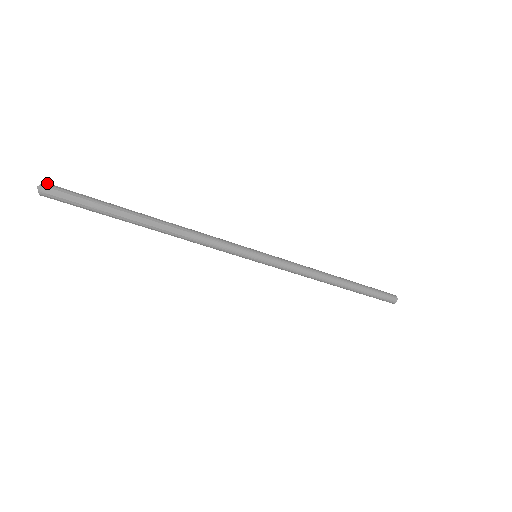
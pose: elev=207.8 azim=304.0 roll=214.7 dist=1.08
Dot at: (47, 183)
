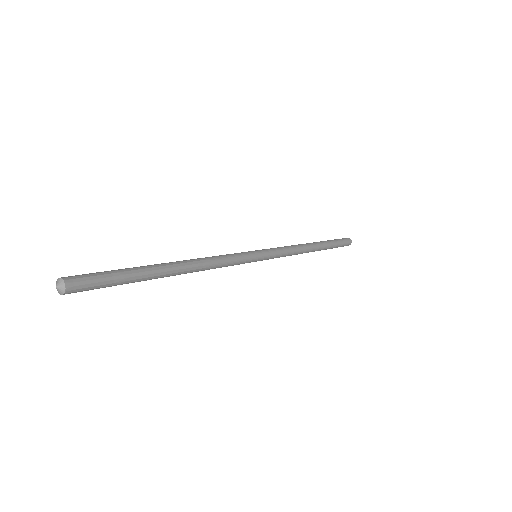
Dot at: (66, 278)
